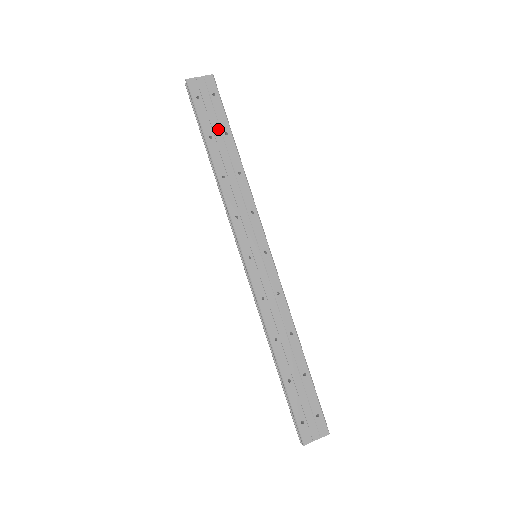
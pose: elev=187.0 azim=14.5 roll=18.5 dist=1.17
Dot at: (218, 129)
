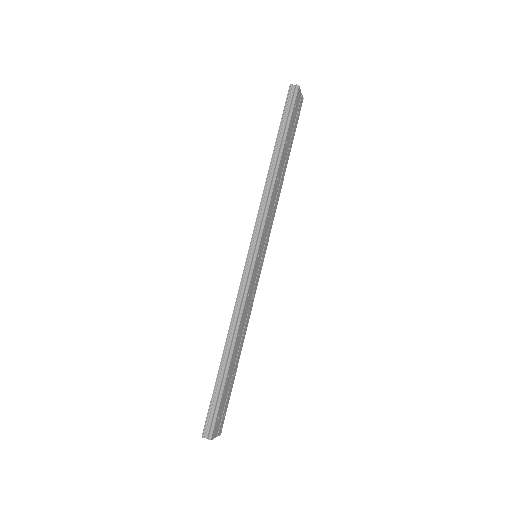
Dot at: (290, 140)
